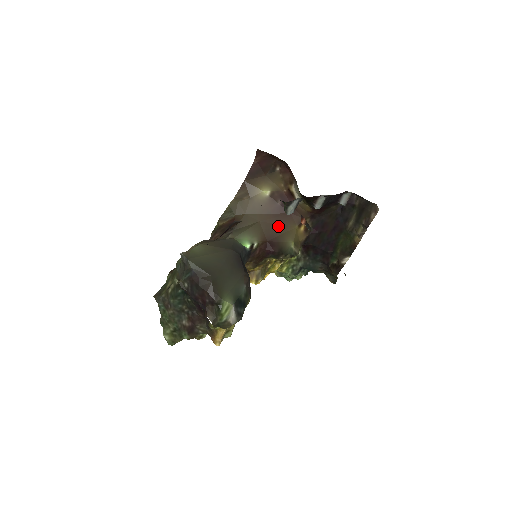
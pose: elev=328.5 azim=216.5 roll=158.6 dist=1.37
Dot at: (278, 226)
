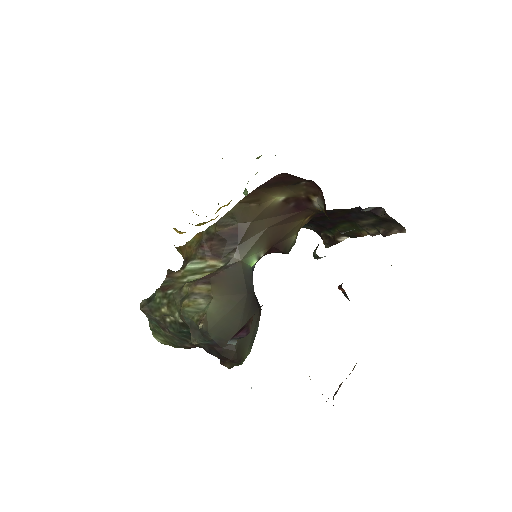
Dot at: (285, 226)
